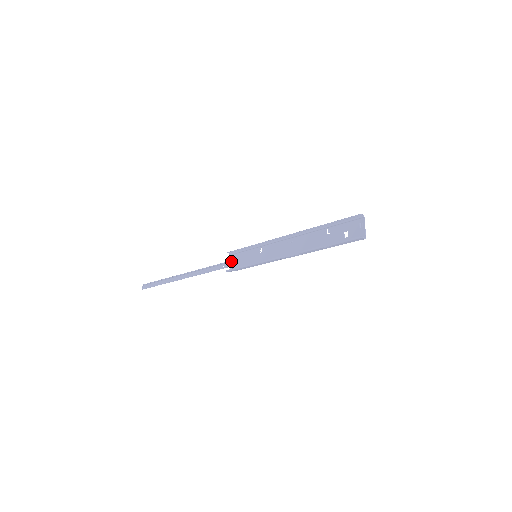
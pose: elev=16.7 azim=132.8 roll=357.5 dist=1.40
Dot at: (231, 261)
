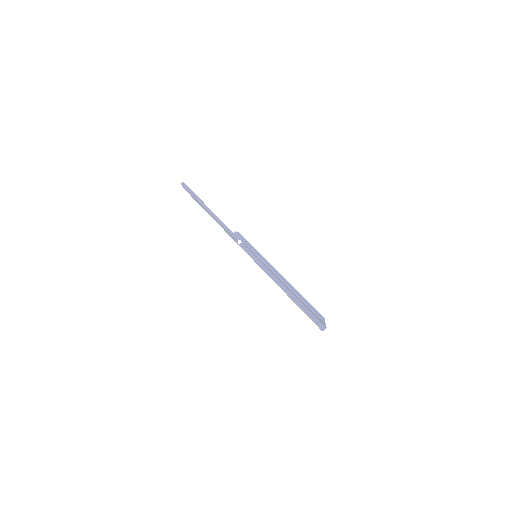
Dot at: occluded
